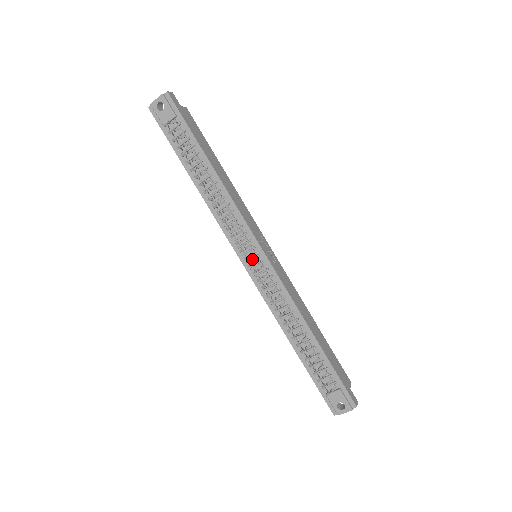
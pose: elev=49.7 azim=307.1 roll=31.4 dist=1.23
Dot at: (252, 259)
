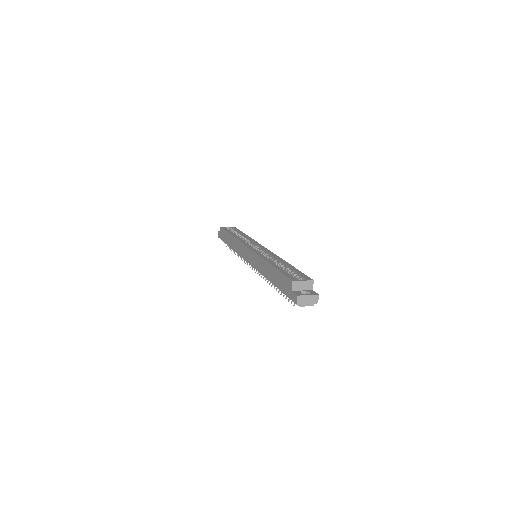
Dot at: occluded
